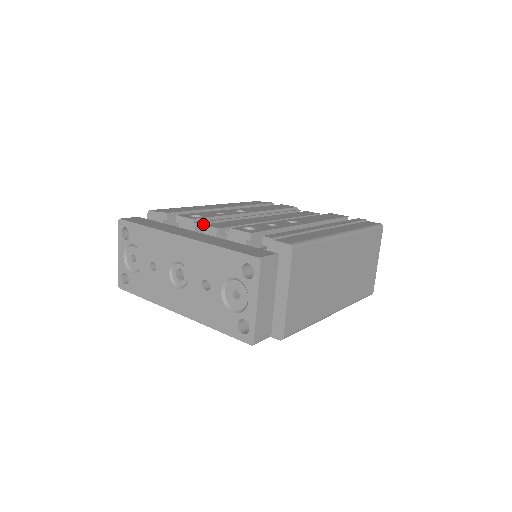
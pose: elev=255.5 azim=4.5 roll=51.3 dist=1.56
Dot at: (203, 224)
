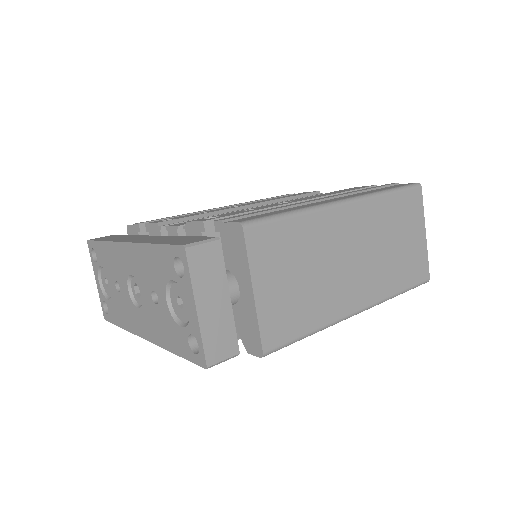
Dot at: (166, 226)
